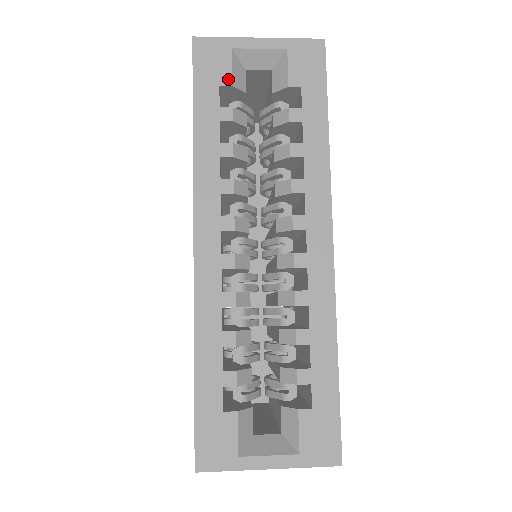
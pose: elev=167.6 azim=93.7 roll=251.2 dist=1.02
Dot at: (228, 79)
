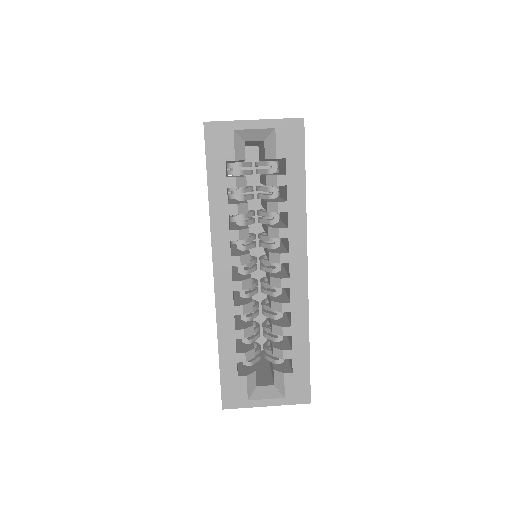
Dot at: (232, 155)
